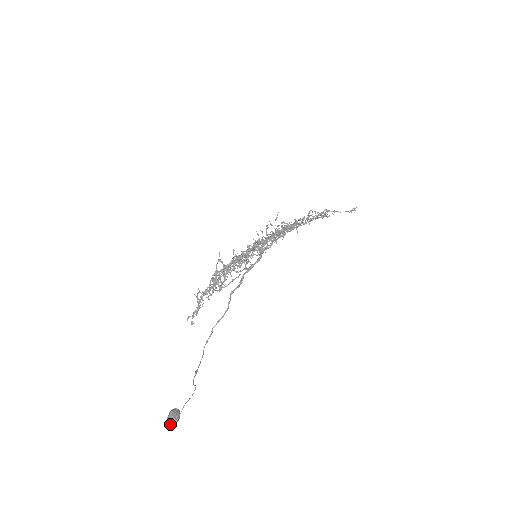
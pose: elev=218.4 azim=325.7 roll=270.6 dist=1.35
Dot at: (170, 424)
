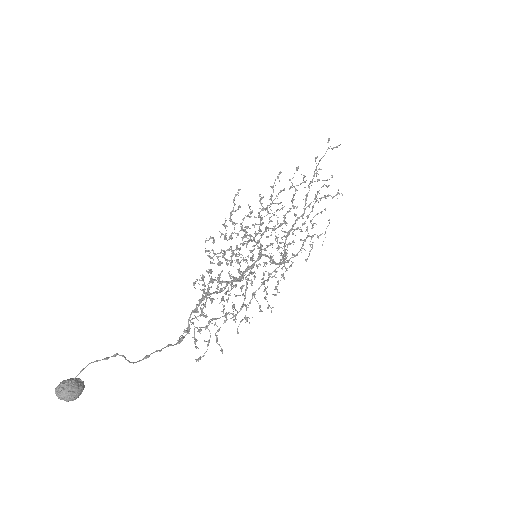
Dot at: (60, 397)
